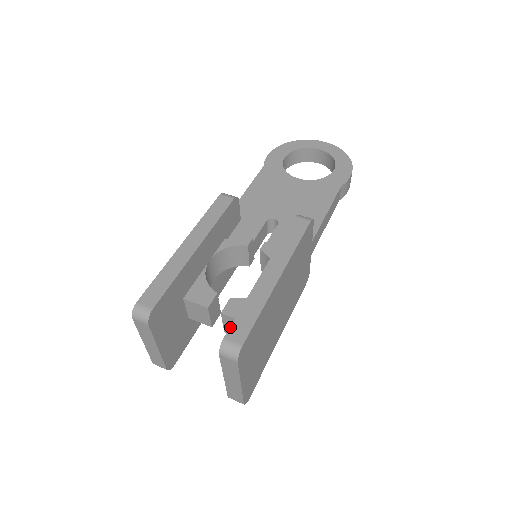
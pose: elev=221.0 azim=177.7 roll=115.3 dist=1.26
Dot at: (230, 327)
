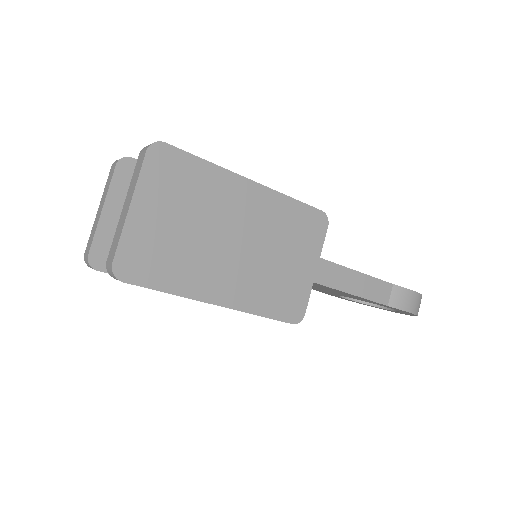
Dot at: occluded
